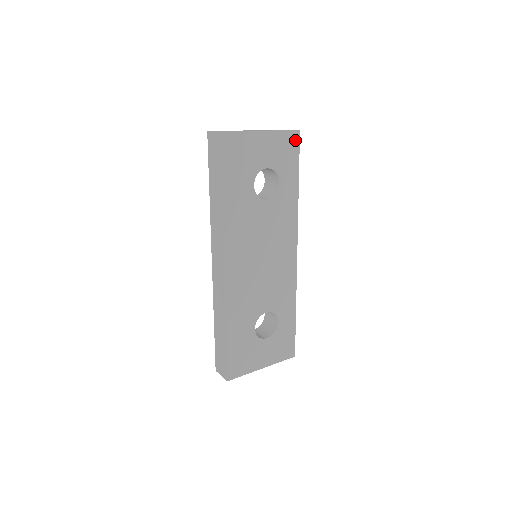
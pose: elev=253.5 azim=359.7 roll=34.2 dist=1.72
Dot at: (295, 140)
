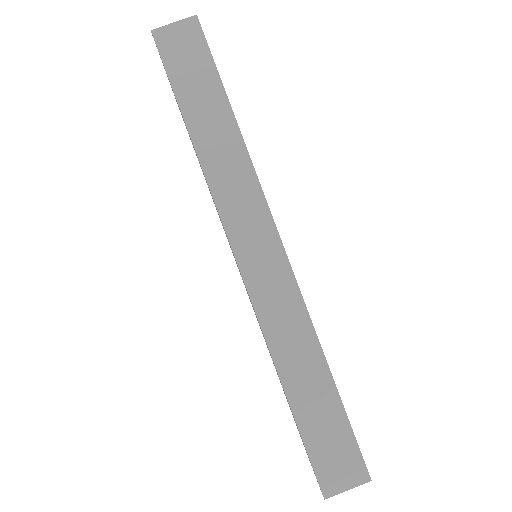
Dot at: occluded
